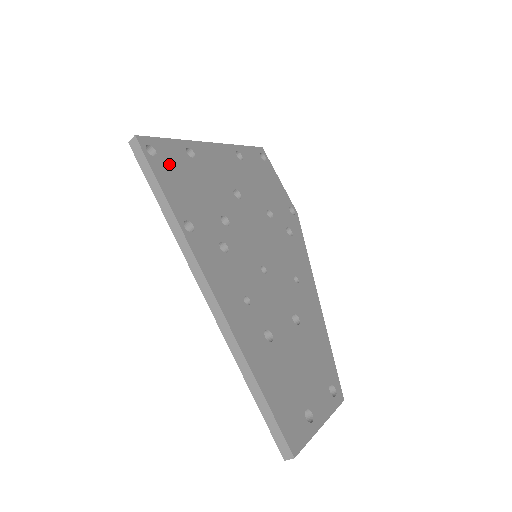
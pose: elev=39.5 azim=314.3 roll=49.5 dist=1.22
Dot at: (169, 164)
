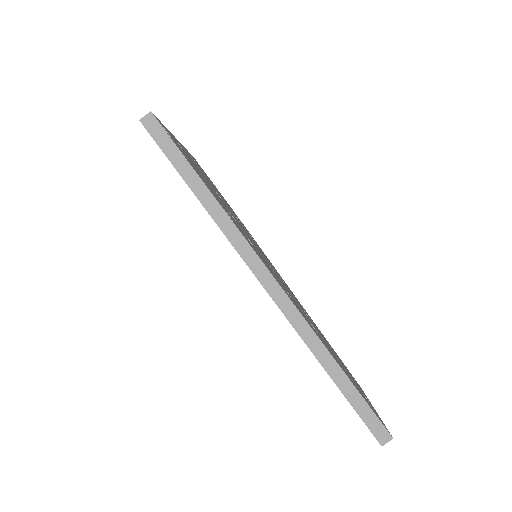
Dot at: (181, 150)
